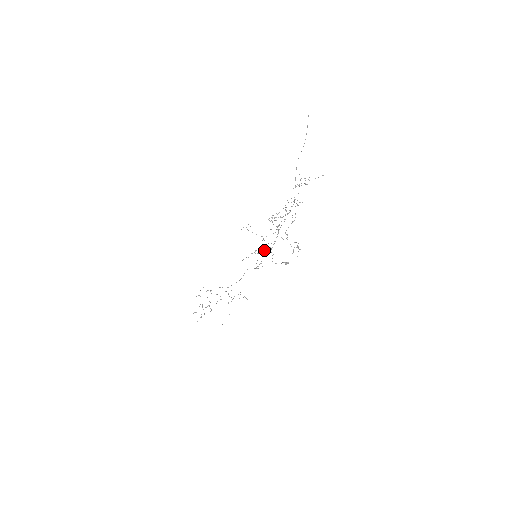
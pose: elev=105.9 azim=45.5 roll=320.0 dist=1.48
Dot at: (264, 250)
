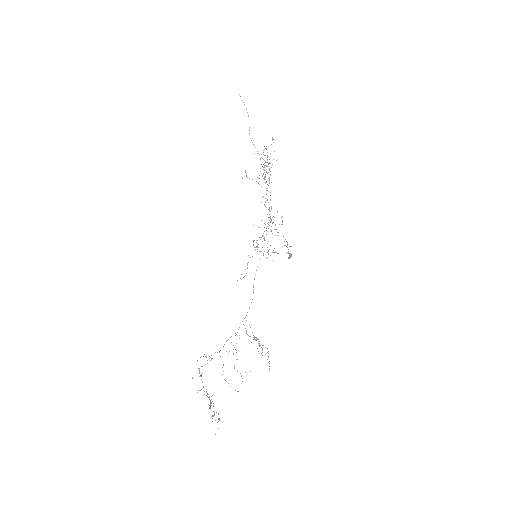
Dot at: (263, 238)
